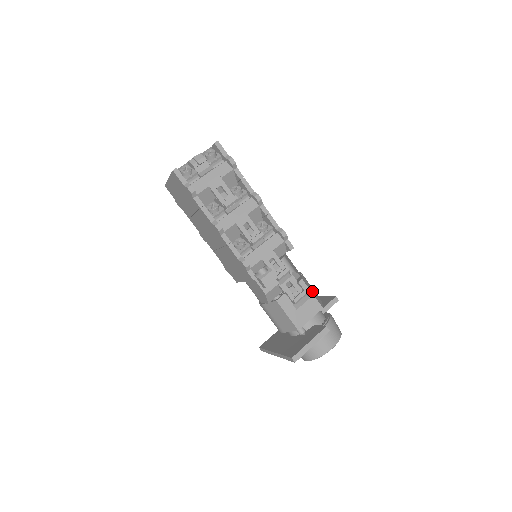
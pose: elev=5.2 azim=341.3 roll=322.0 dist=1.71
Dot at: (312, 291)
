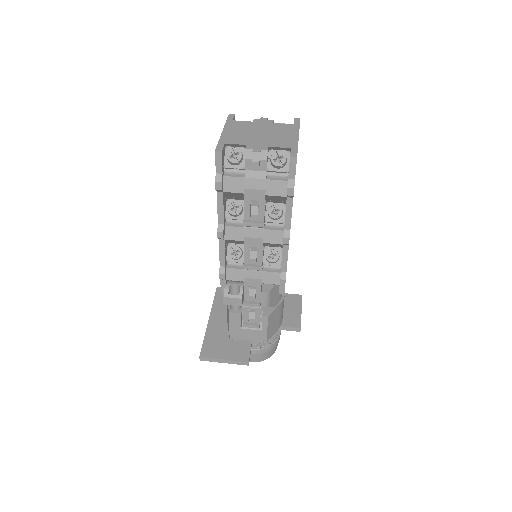
Dot at: (272, 325)
